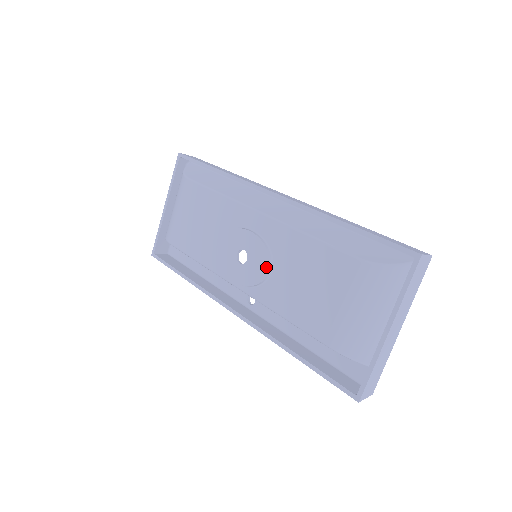
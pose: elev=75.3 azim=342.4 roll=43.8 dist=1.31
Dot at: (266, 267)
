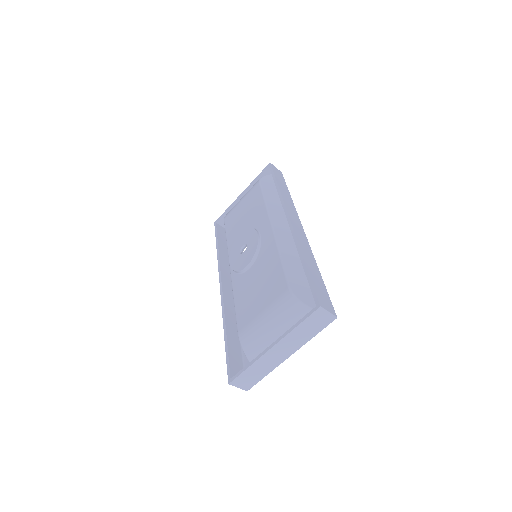
Dot at: (248, 263)
